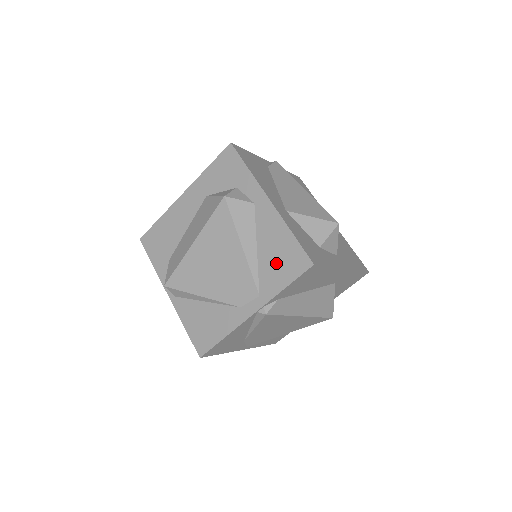
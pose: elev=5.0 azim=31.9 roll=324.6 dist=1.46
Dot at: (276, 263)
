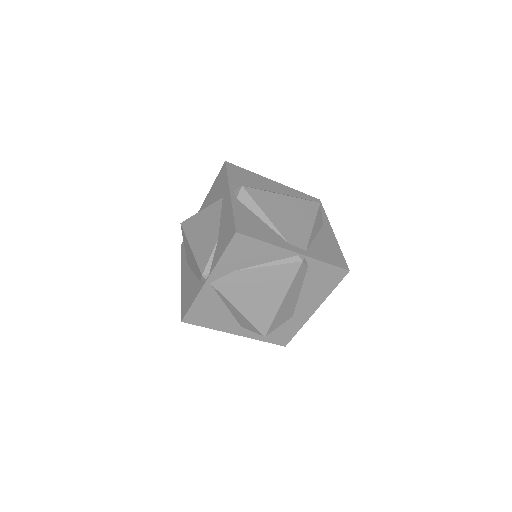
Dot at: (326, 251)
